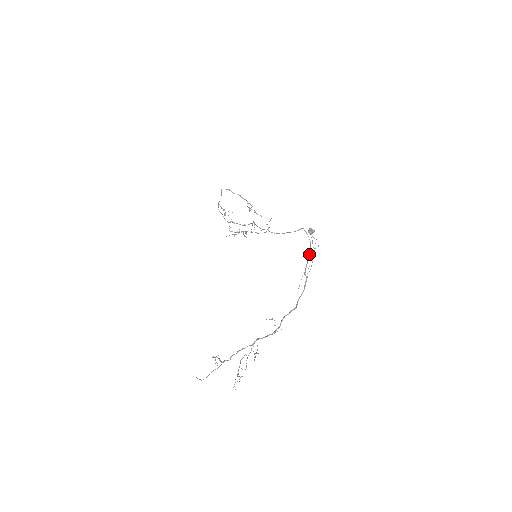
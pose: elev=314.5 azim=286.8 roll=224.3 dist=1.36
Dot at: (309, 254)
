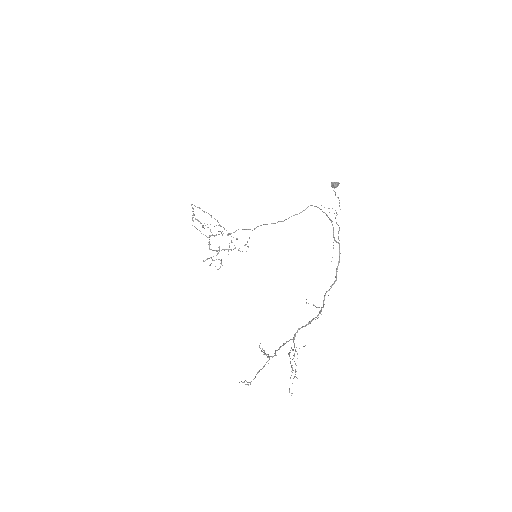
Dot at: (331, 222)
